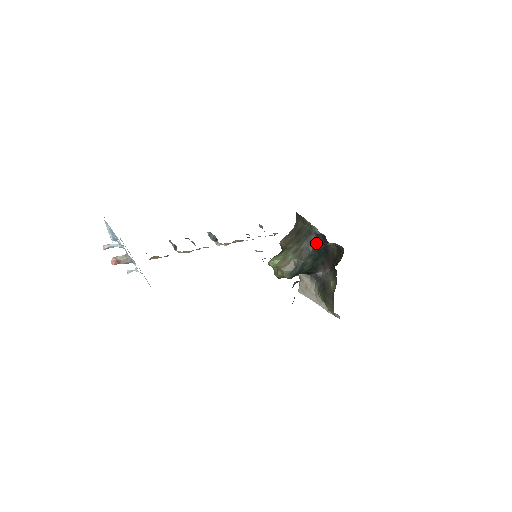
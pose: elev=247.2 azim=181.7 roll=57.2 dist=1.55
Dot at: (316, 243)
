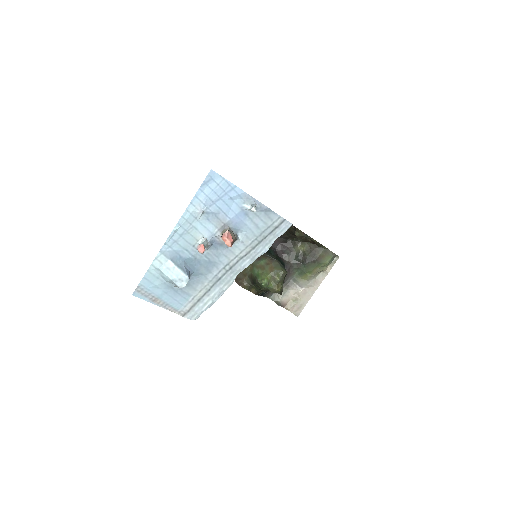
Dot at: occluded
